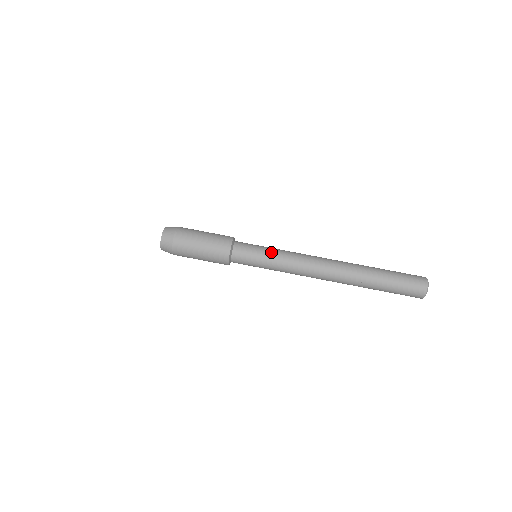
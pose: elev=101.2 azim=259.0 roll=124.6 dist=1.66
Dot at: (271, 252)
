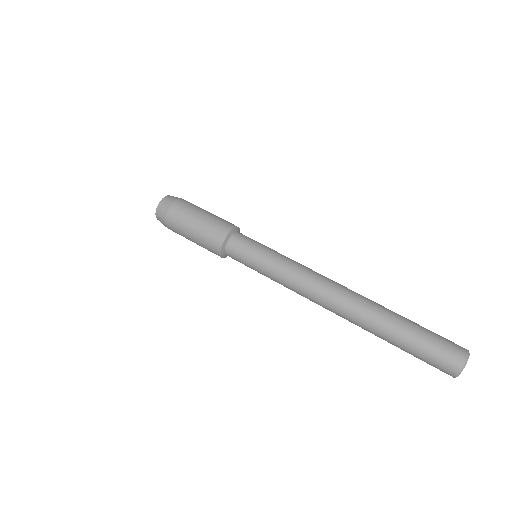
Dot at: (272, 256)
